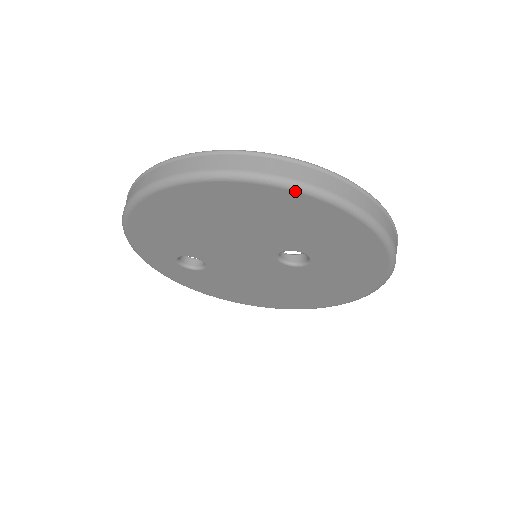
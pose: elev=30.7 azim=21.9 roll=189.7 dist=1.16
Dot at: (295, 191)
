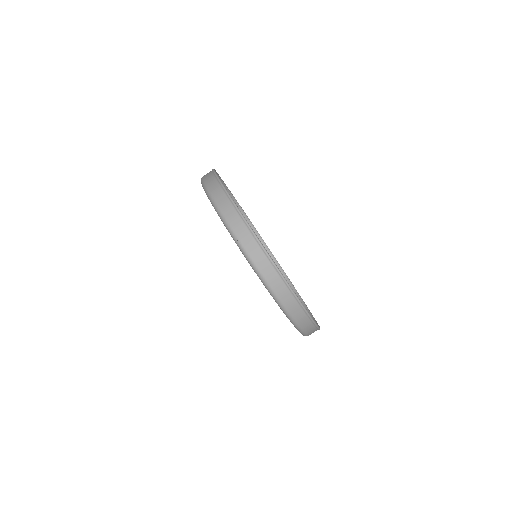
Dot at: (237, 245)
